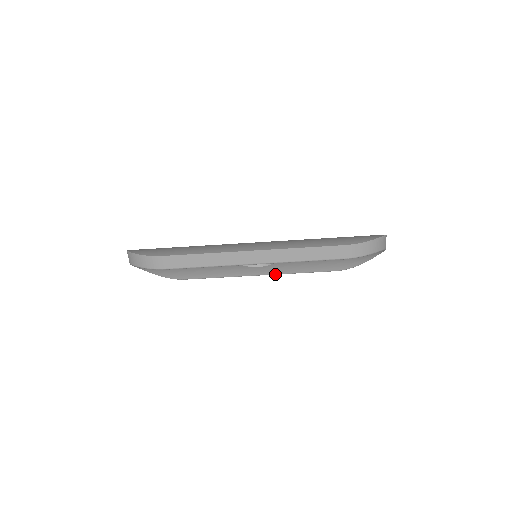
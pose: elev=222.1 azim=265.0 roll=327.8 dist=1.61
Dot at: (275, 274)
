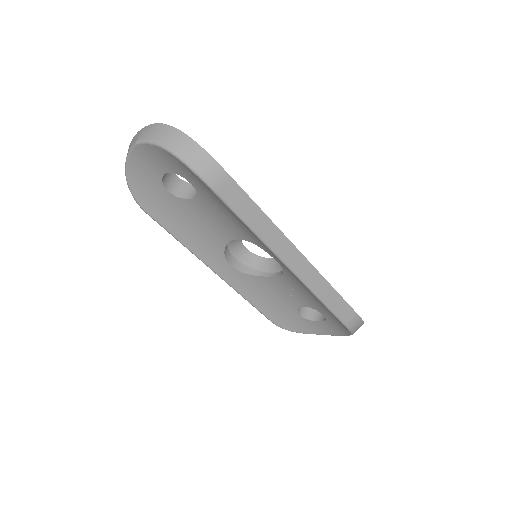
Dot at: (230, 285)
